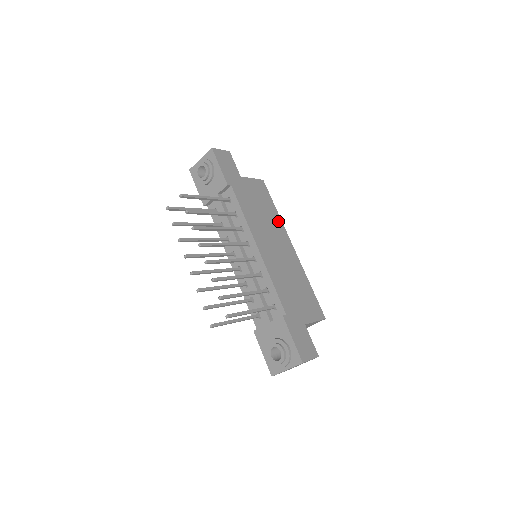
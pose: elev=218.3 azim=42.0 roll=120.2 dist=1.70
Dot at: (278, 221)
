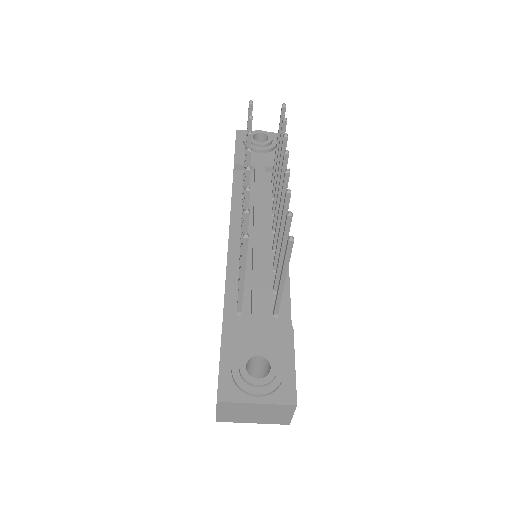
Dot at: occluded
